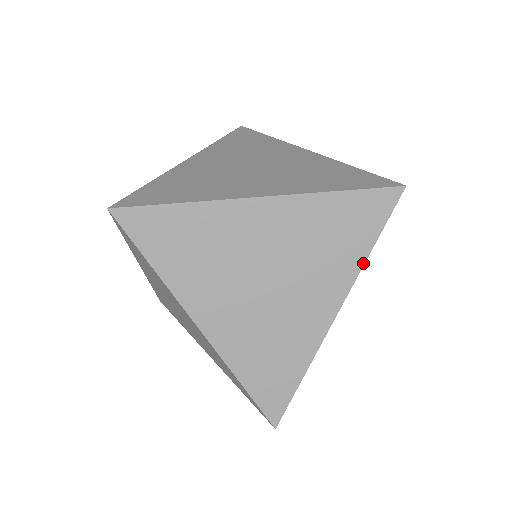
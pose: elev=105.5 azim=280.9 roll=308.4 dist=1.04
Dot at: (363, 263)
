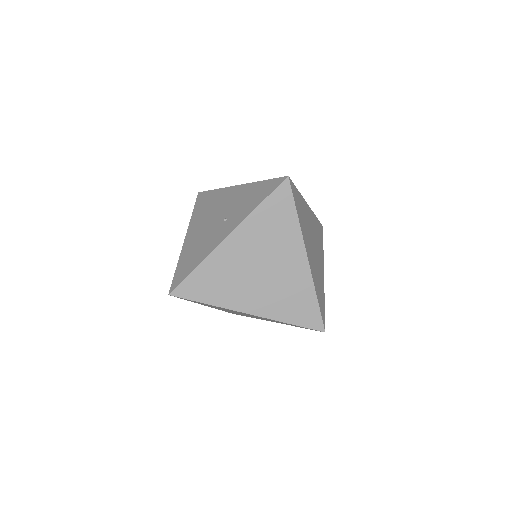
Dot at: occluded
